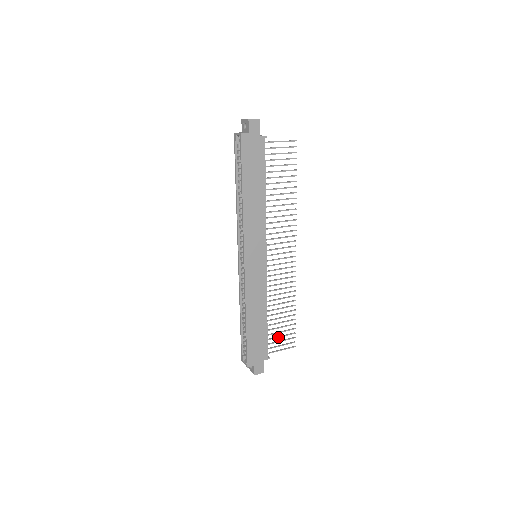
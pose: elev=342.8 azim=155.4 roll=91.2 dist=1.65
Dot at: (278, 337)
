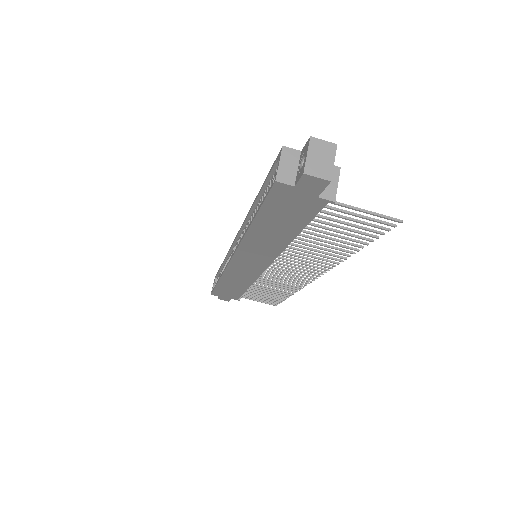
Dot at: (257, 297)
